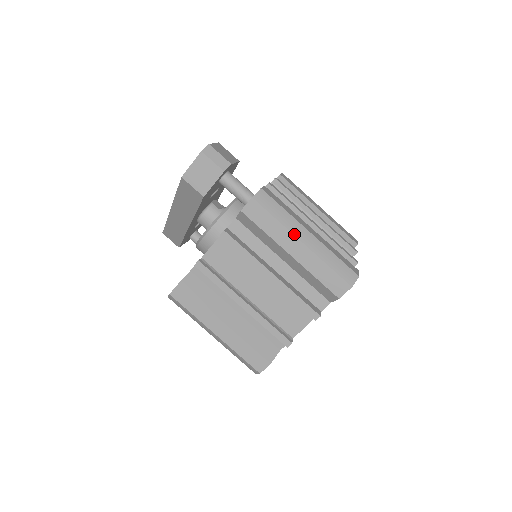
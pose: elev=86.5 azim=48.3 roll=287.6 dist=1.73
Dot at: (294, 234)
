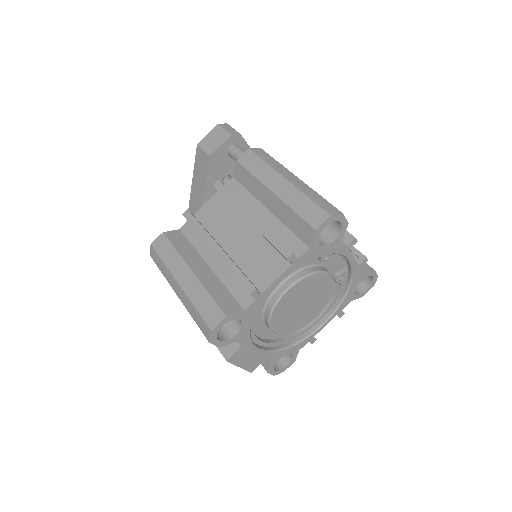
Dot at: (280, 173)
